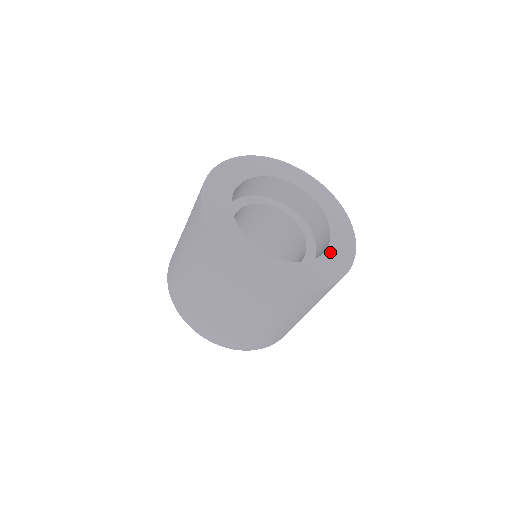
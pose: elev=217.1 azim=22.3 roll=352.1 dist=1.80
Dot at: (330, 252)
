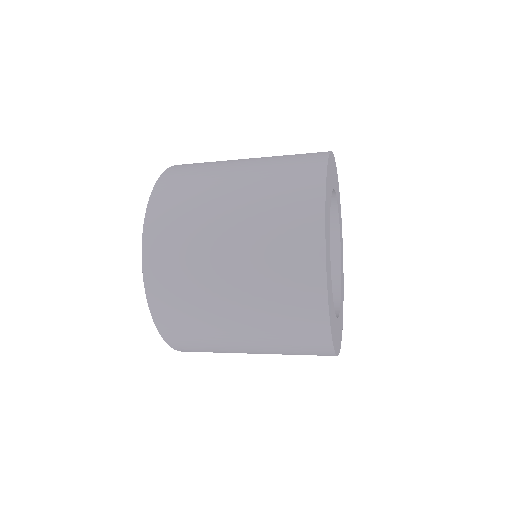
Dot at: (341, 249)
